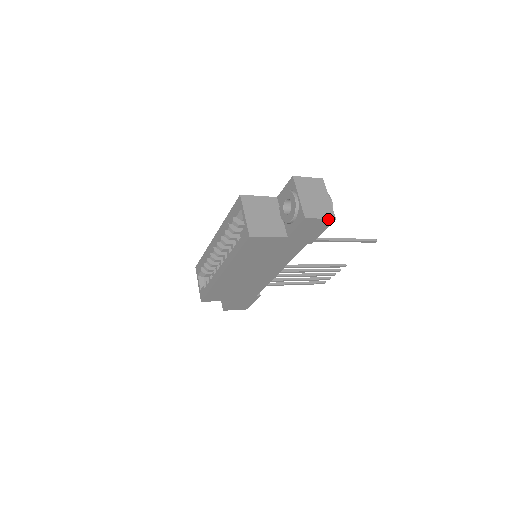
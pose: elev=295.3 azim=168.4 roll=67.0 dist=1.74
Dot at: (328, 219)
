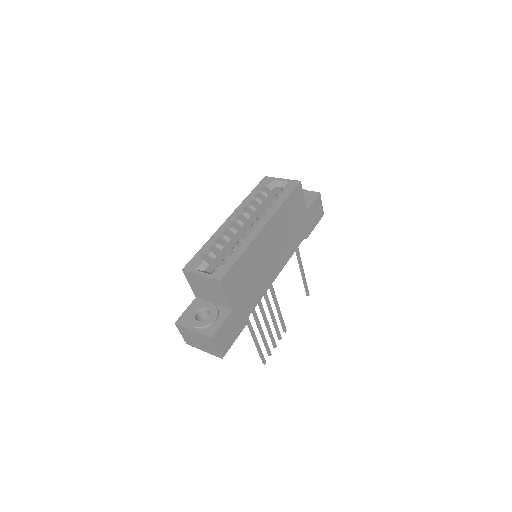
Dot at: (322, 209)
